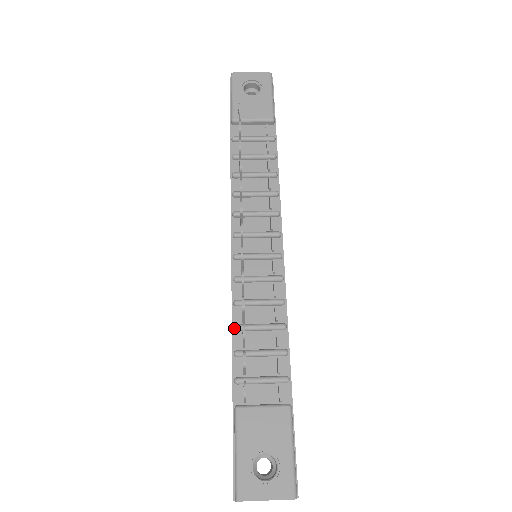
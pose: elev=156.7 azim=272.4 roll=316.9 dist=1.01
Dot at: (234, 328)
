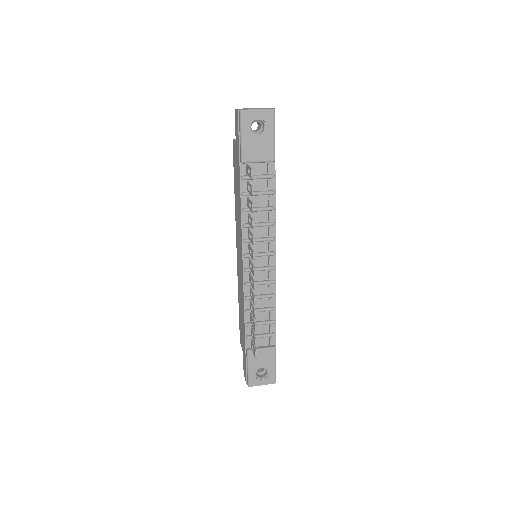
Dot at: (246, 313)
